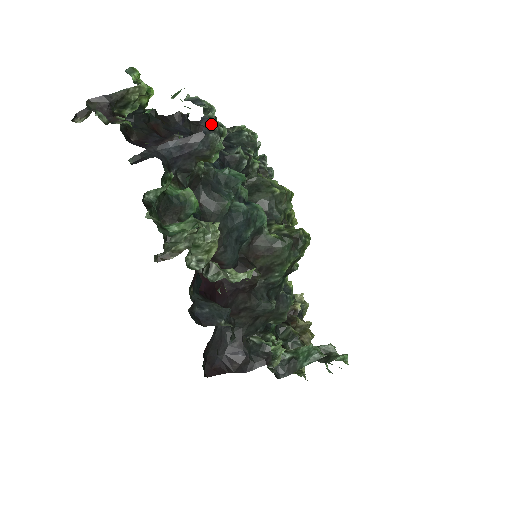
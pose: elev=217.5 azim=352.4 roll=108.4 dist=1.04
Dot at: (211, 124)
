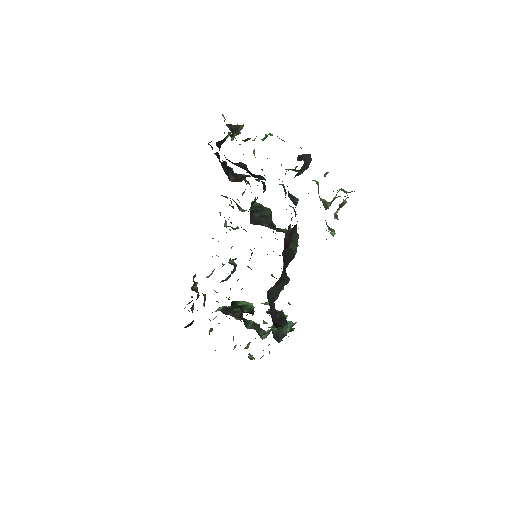
Dot at: occluded
